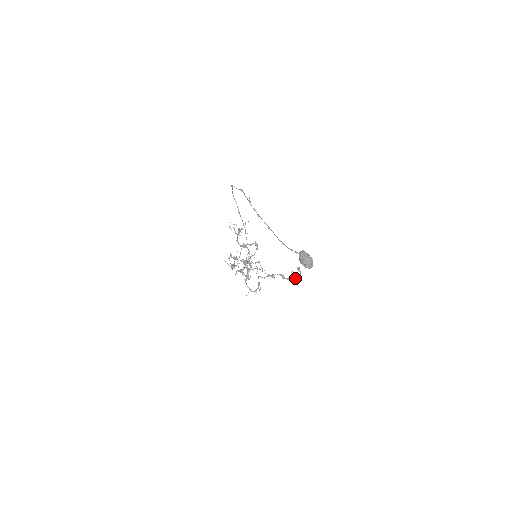
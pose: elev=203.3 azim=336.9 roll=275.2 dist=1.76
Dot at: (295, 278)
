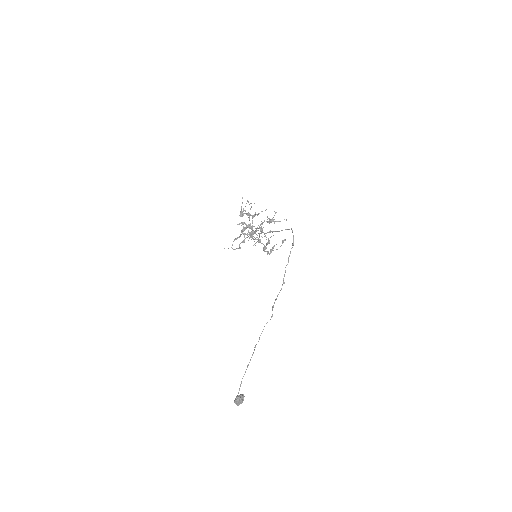
Dot at: occluded
